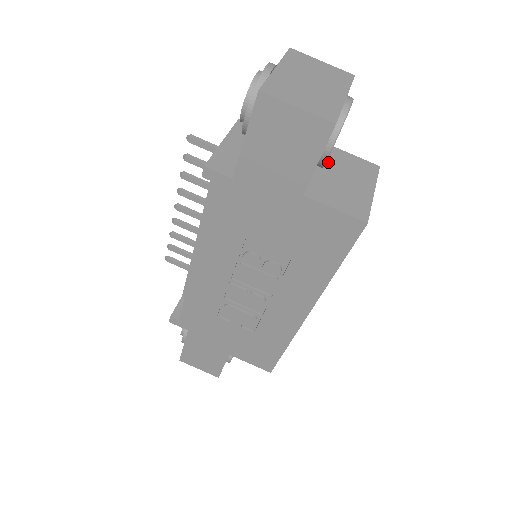
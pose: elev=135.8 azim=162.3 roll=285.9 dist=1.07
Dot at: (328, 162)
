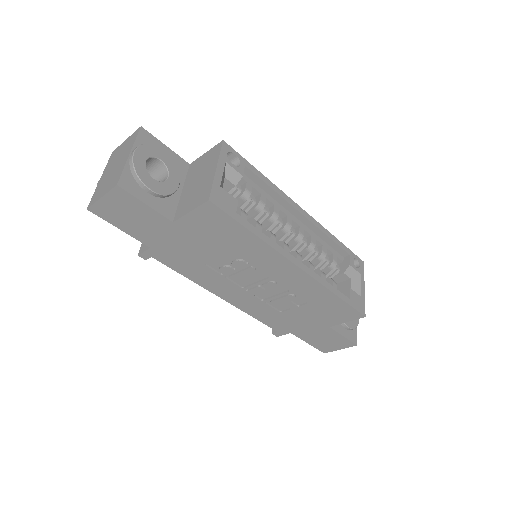
Dot at: (190, 178)
